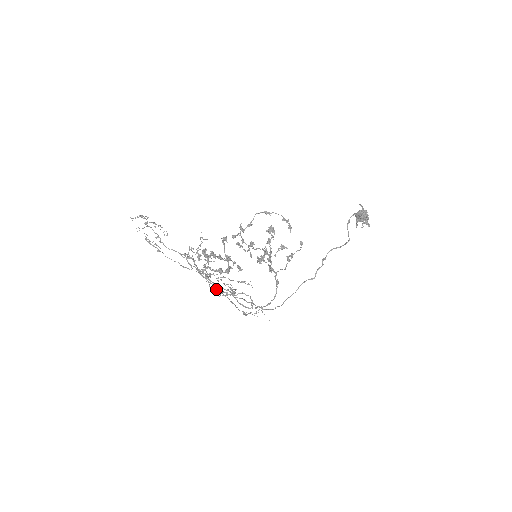
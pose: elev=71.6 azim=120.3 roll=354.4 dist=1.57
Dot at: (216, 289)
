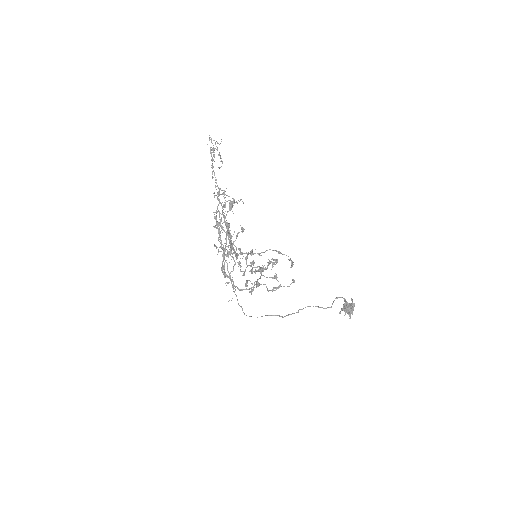
Dot at: occluded
